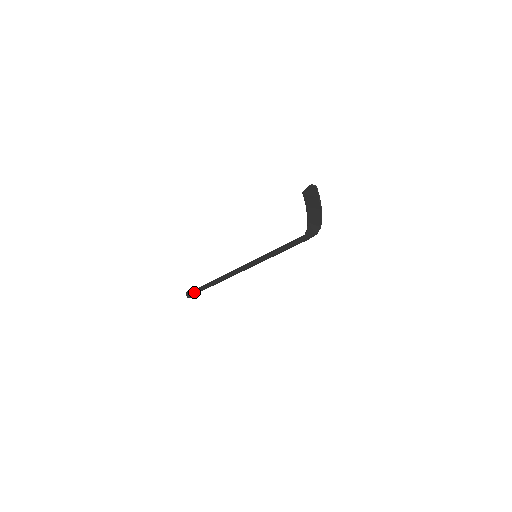
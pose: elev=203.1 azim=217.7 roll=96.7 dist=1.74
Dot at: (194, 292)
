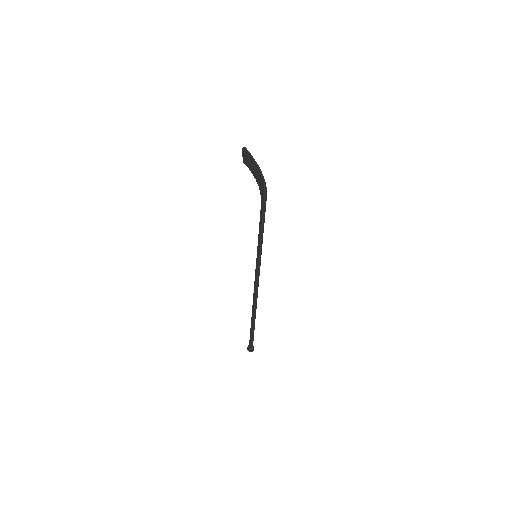
Dot at: (250, 341)
